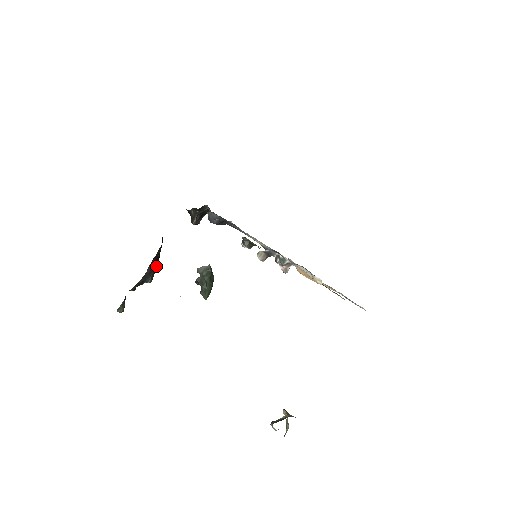
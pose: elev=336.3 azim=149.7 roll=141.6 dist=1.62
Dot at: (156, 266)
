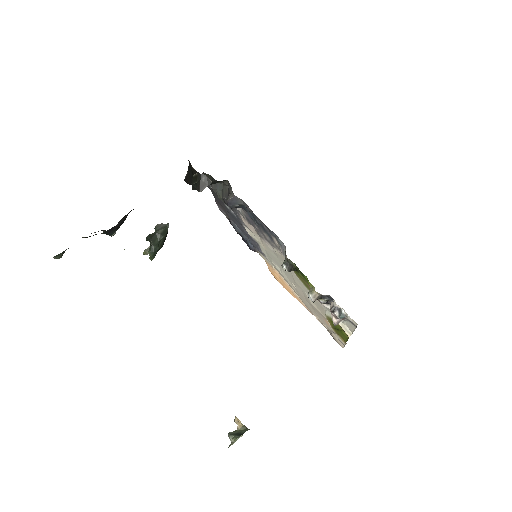
Dot at: occluded
